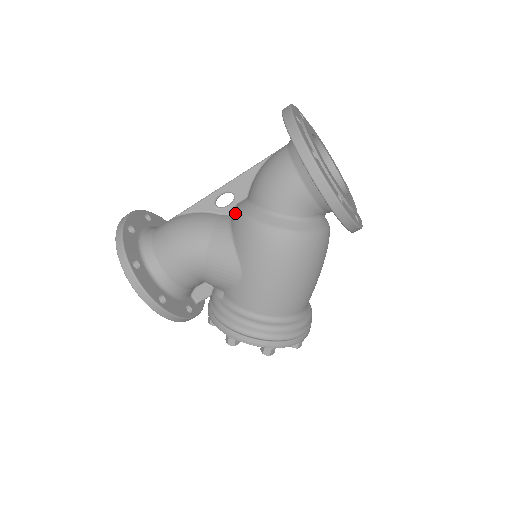
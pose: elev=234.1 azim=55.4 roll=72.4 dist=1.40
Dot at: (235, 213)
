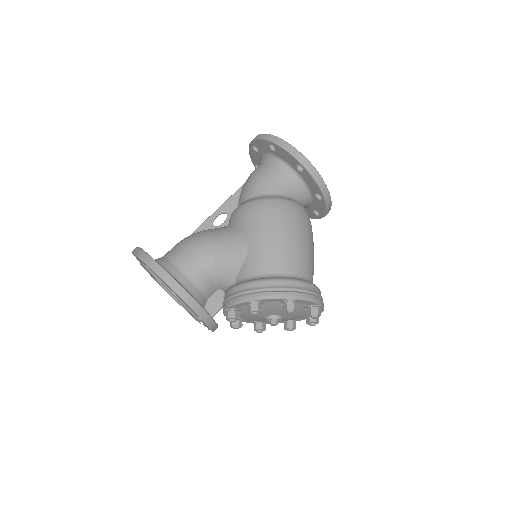
Dot at: (231, 215)
